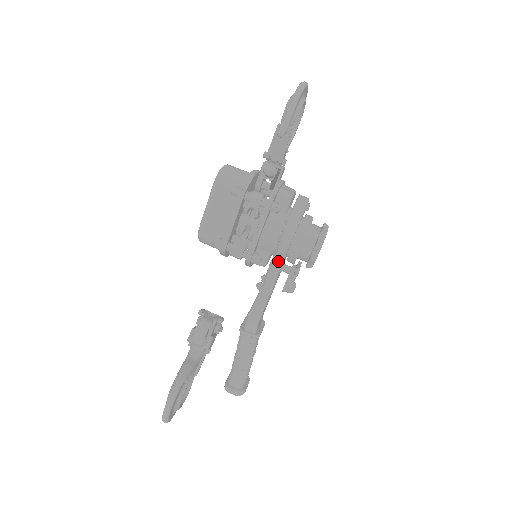
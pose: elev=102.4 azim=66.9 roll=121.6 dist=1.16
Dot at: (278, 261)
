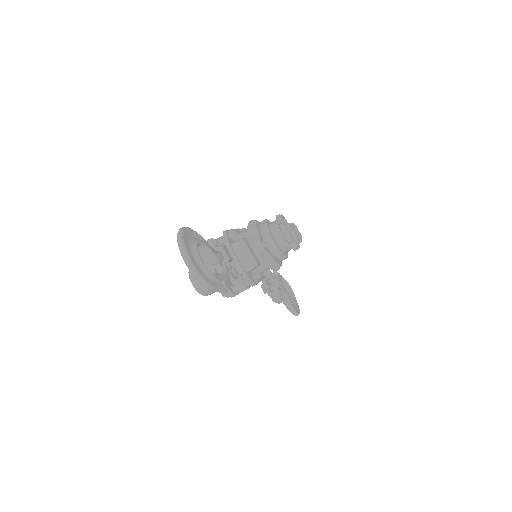
Dot at: occluded
